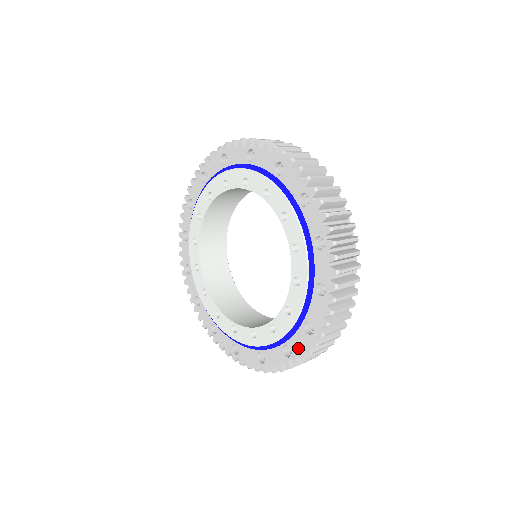
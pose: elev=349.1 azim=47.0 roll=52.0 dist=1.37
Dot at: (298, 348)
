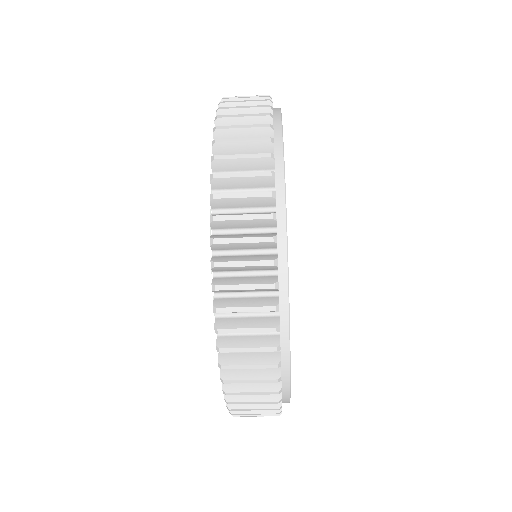
Dot at: occluded
